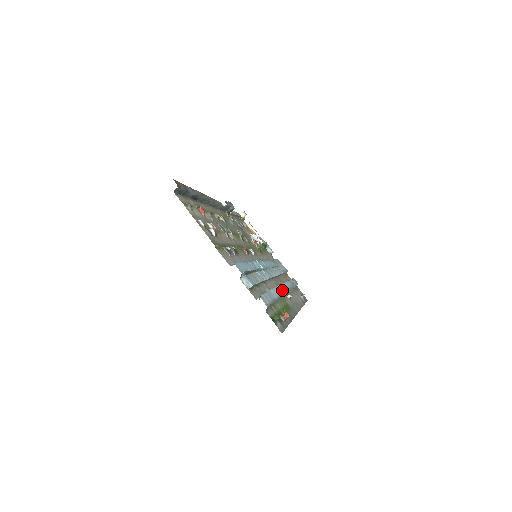
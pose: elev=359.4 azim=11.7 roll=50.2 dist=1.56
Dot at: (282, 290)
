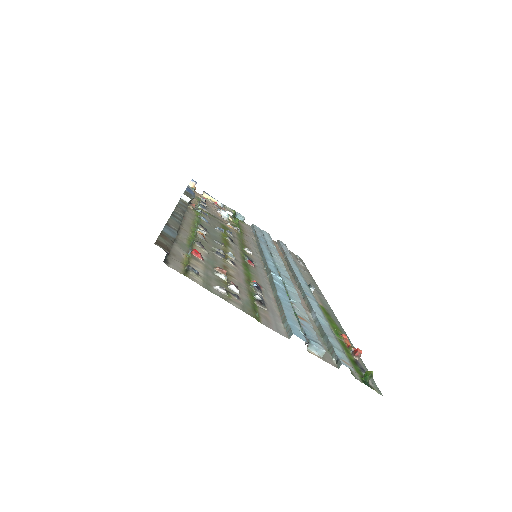
Dot at: (308, 292)
